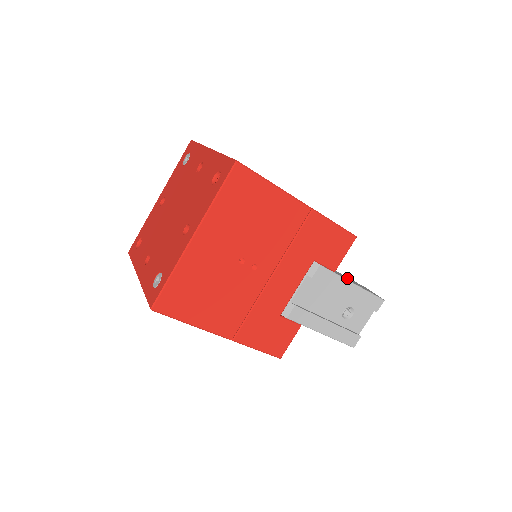
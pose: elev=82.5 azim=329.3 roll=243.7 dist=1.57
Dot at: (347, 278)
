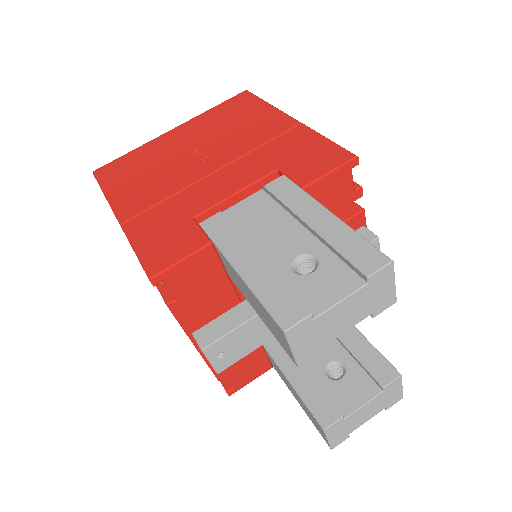
Dot at: occluded
